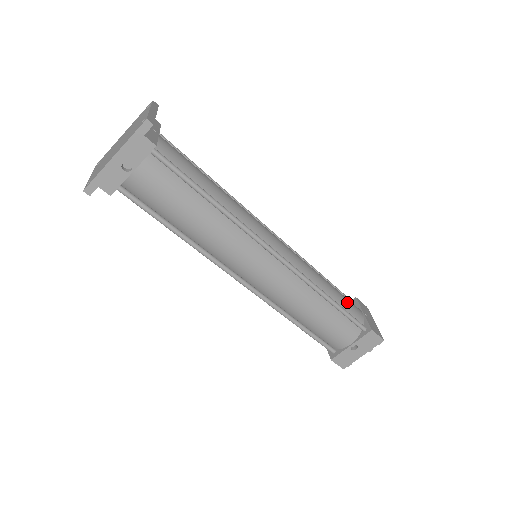
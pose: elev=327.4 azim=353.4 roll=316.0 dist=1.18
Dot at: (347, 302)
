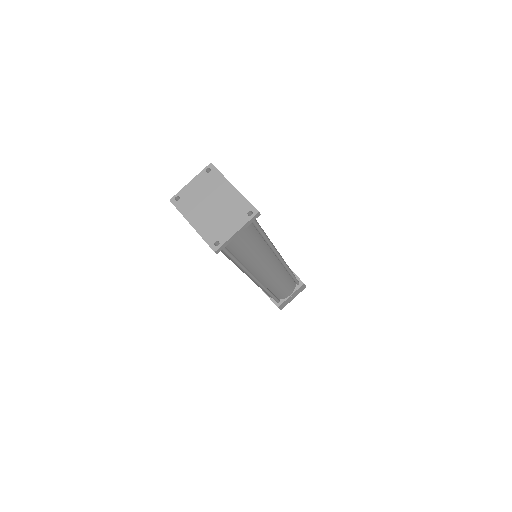
Dot at: (284, 292)
